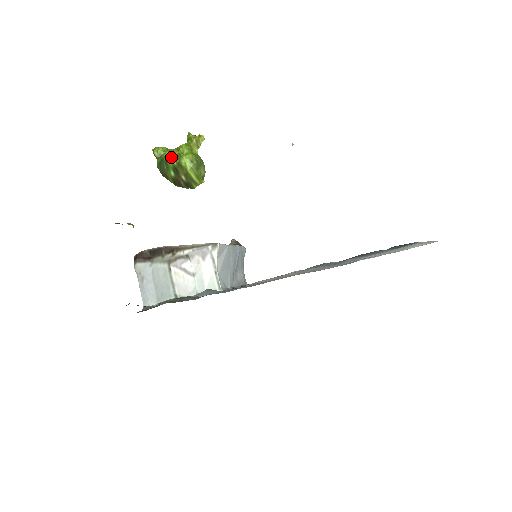
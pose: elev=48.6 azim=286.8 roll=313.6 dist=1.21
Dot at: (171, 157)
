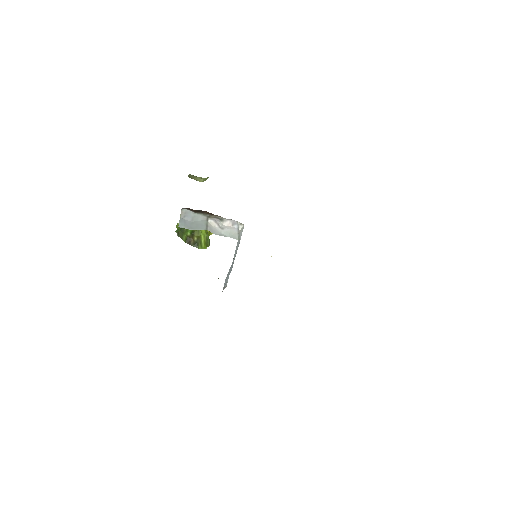
Dot at: occluded
